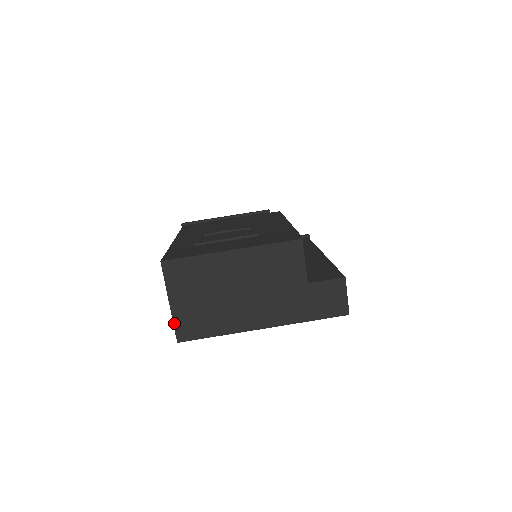
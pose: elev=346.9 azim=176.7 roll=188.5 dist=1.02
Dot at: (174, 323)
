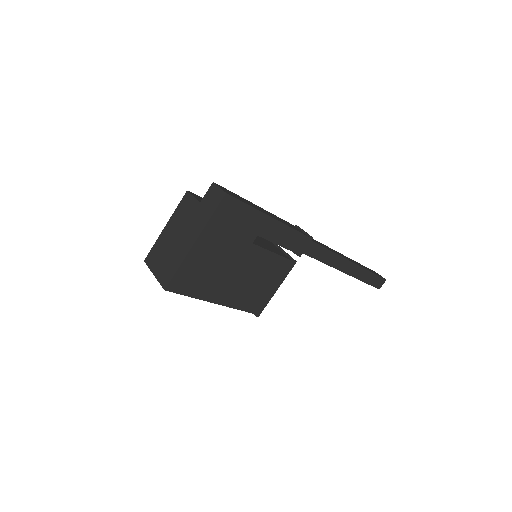
Dot at: (159, 282)
